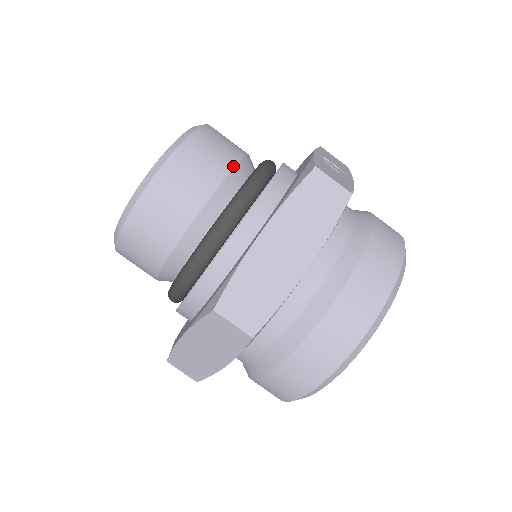
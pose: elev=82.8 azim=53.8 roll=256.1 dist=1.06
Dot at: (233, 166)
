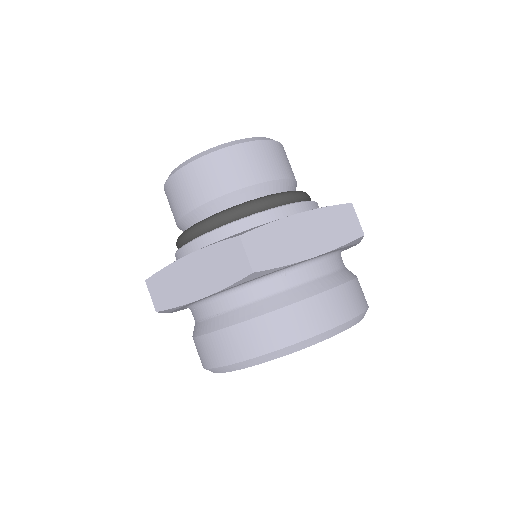
Dot at: (291, 178)
